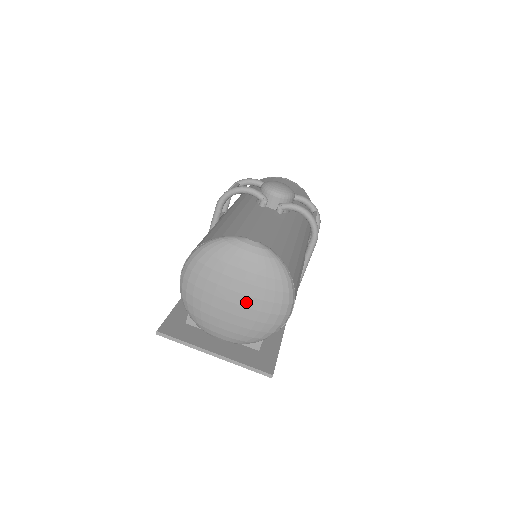
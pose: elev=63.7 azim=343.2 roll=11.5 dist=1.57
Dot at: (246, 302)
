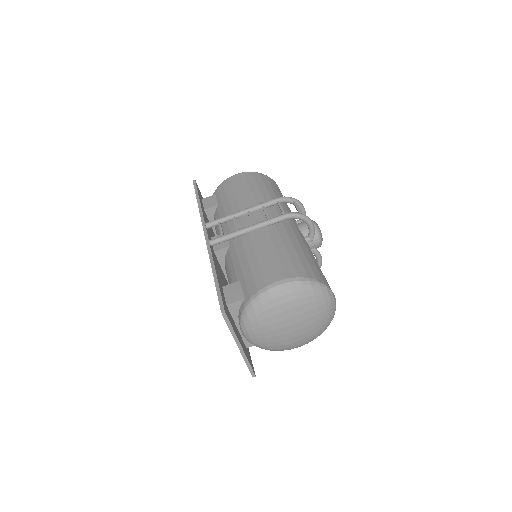
Dot at: (300, 333)
